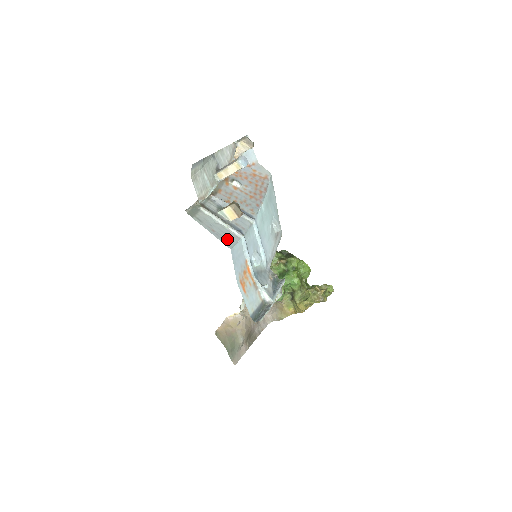
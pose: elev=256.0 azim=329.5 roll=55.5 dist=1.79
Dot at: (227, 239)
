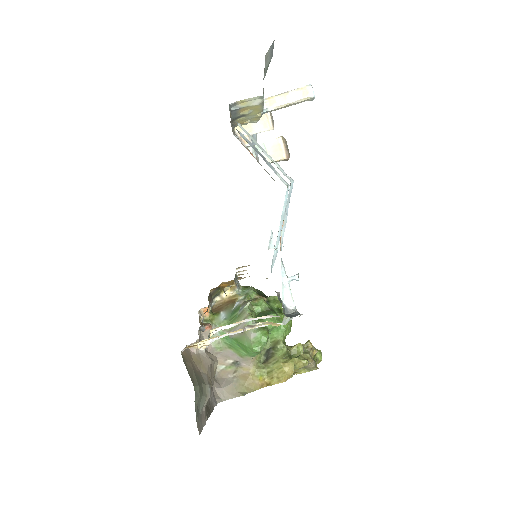
Dot at: occluded
